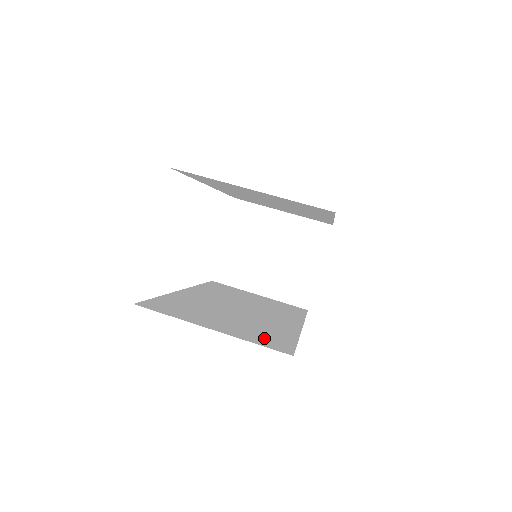
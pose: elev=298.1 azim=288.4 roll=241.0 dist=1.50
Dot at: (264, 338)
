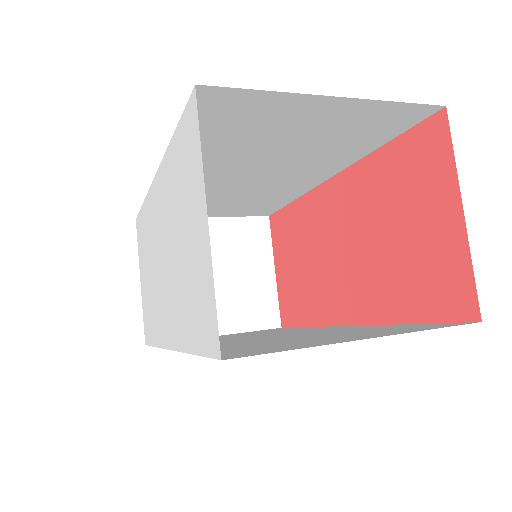
Dot at: (404, 328)
